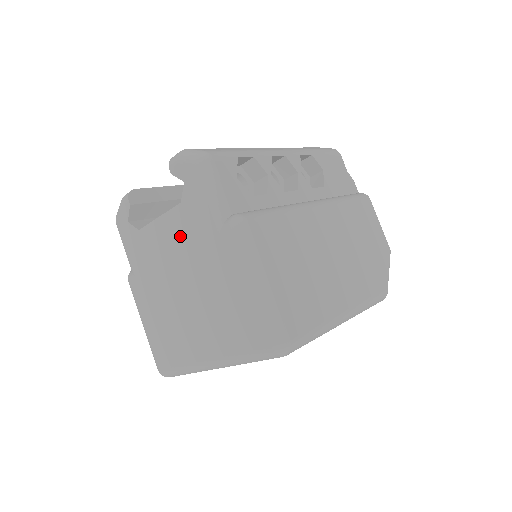
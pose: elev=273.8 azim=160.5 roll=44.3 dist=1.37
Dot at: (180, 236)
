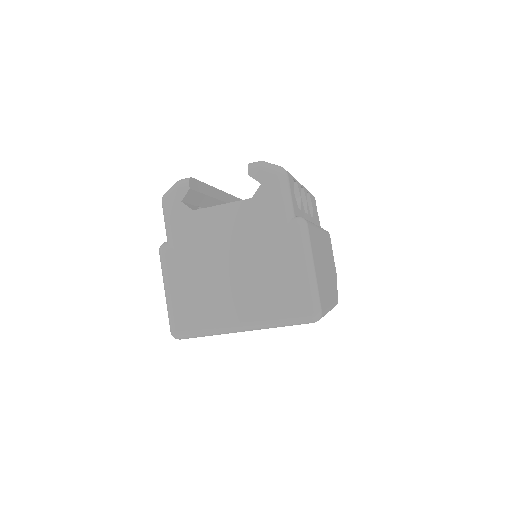
Dot at: (242, 223)
